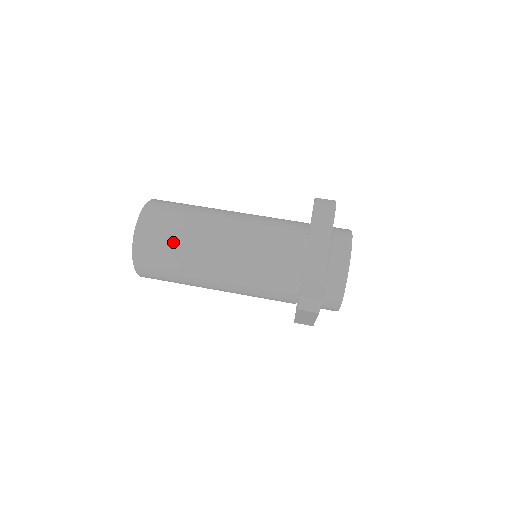
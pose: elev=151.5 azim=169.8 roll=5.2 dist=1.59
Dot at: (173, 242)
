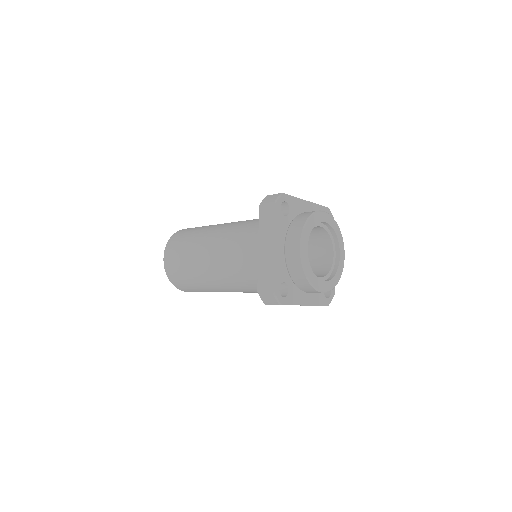
Dot at: (185, 266)
